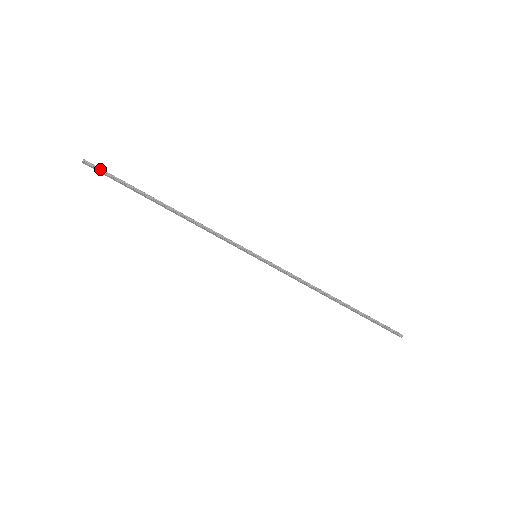
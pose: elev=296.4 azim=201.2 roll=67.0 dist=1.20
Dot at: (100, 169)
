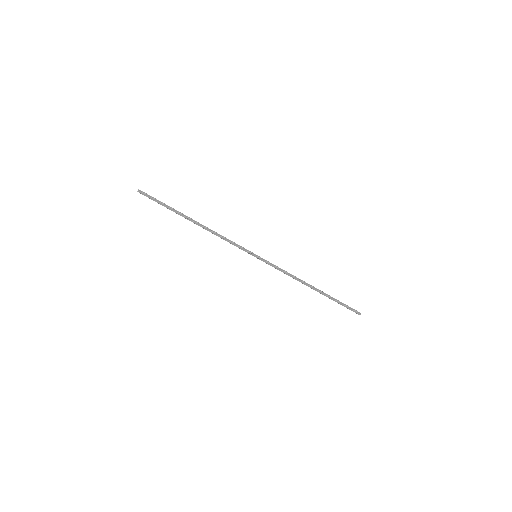
Dot at: (150, 196)
